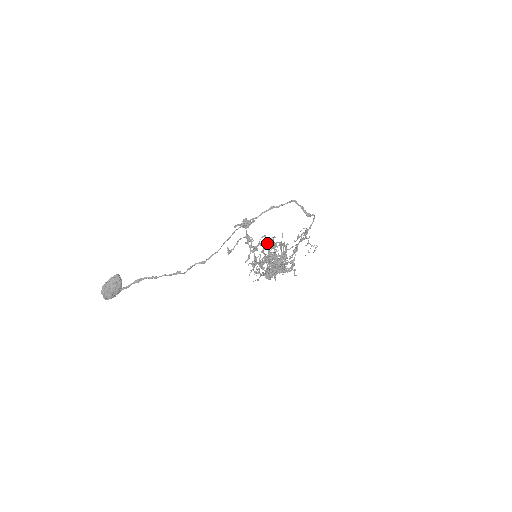
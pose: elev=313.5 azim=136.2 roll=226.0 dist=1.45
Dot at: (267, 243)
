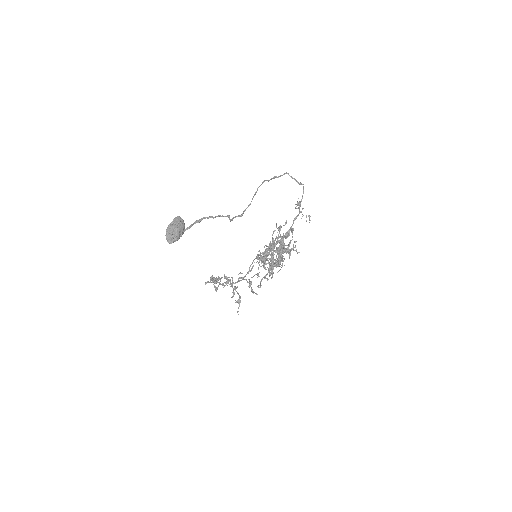
Dot at: occluded
